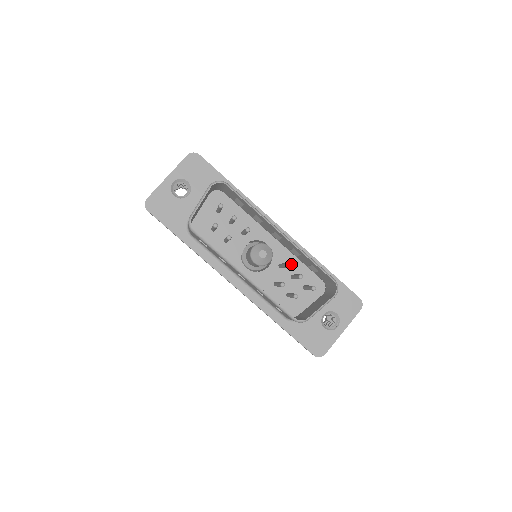
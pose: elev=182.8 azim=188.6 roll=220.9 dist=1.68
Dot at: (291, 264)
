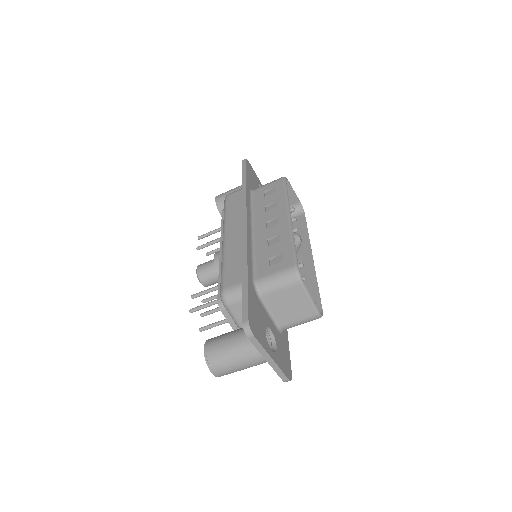
Dot at: occluded
